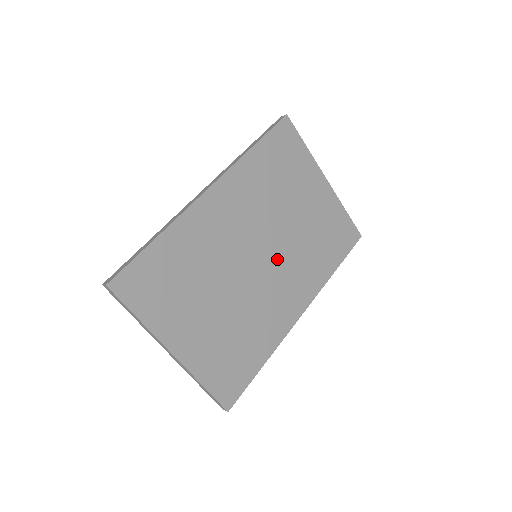
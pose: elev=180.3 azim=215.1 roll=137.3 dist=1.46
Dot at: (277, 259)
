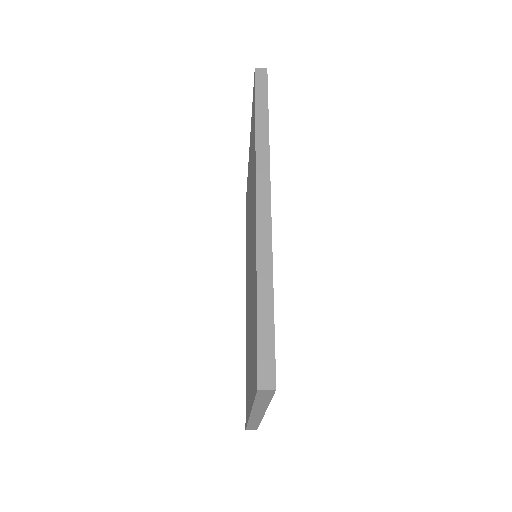
Dot at: occluded
